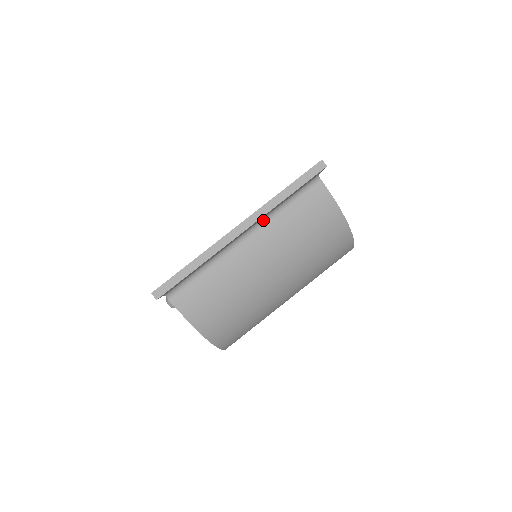
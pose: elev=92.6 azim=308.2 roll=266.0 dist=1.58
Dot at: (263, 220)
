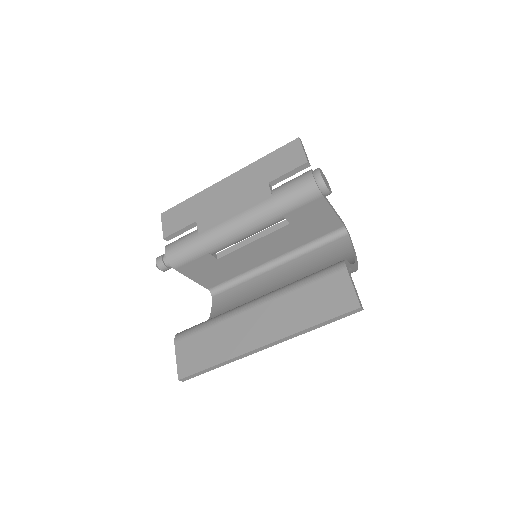
Dot at: occluded
